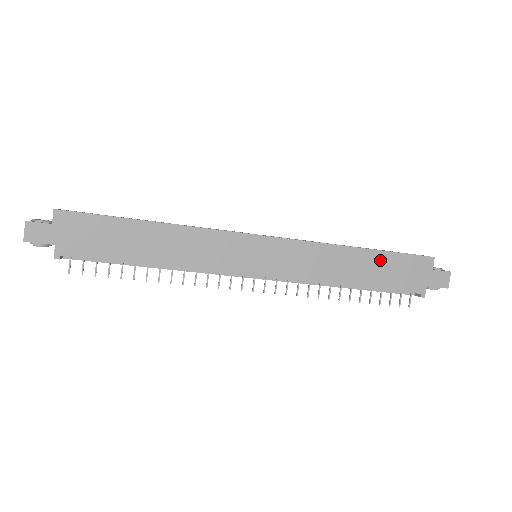
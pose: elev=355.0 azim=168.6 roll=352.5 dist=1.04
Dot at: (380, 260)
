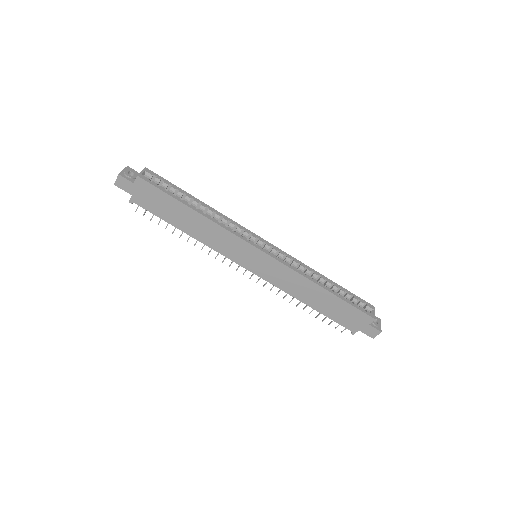
Dot at: (335, 302)
